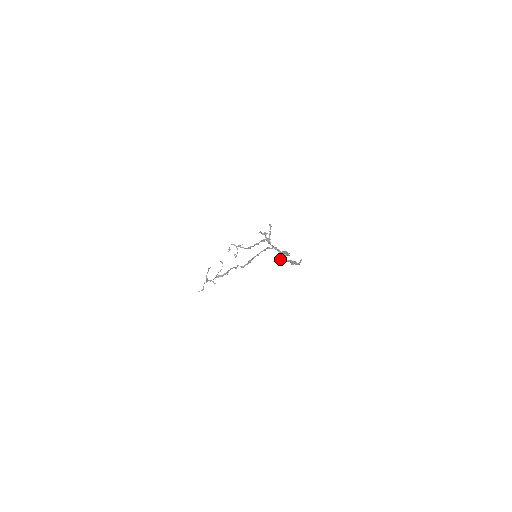
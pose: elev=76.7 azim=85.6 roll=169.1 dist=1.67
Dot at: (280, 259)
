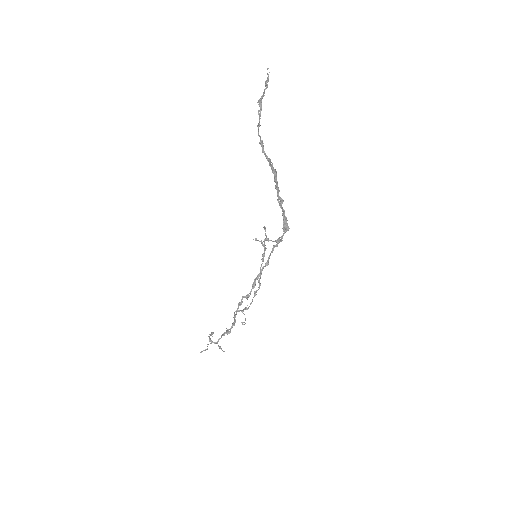
Dot at: (257, 125)
